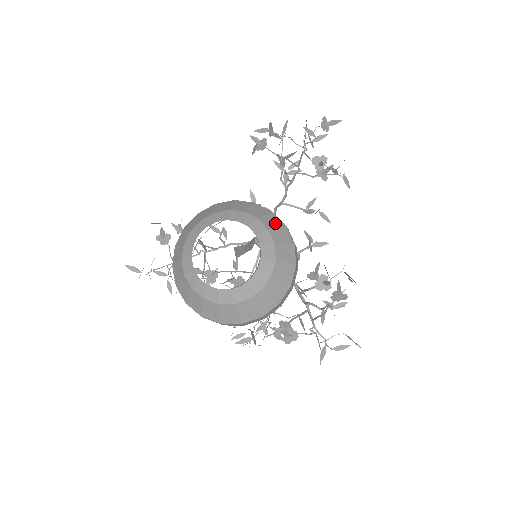
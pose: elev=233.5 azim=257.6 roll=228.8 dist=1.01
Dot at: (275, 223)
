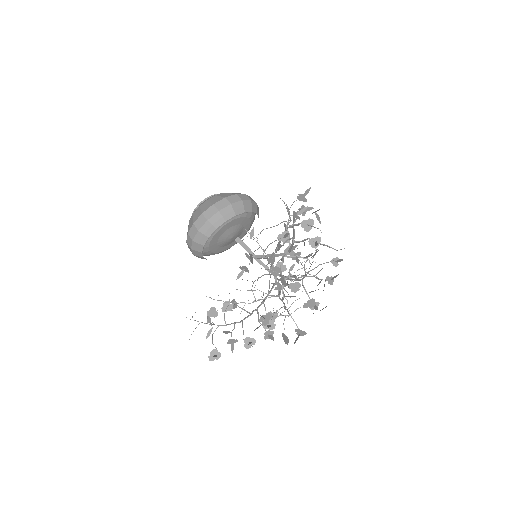
Dot at: occluded
